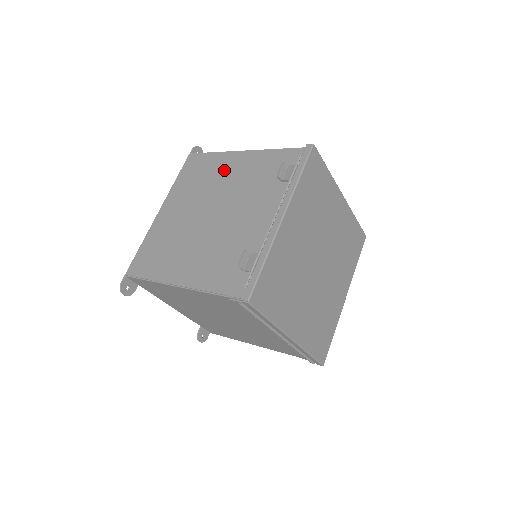
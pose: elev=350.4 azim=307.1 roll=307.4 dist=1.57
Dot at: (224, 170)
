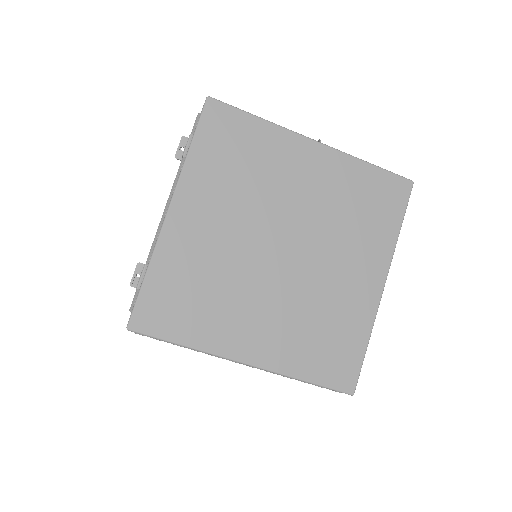
Dot at: occluded
